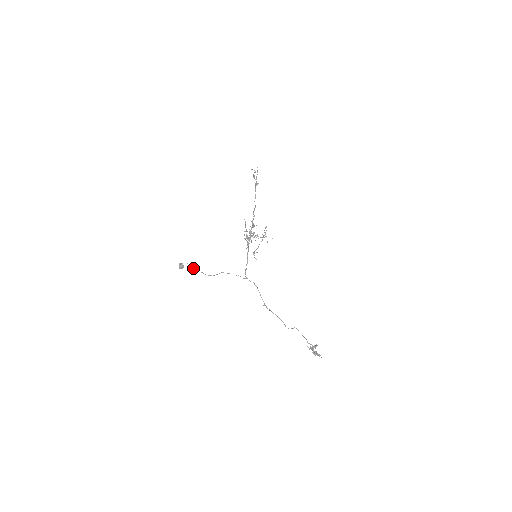
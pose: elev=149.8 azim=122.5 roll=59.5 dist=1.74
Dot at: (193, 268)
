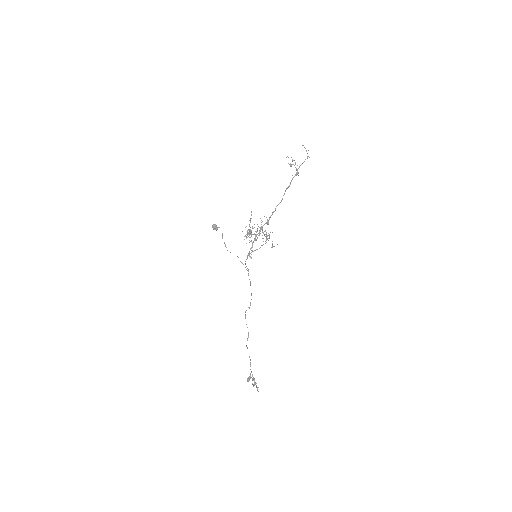
Dot at: (222, 234)
